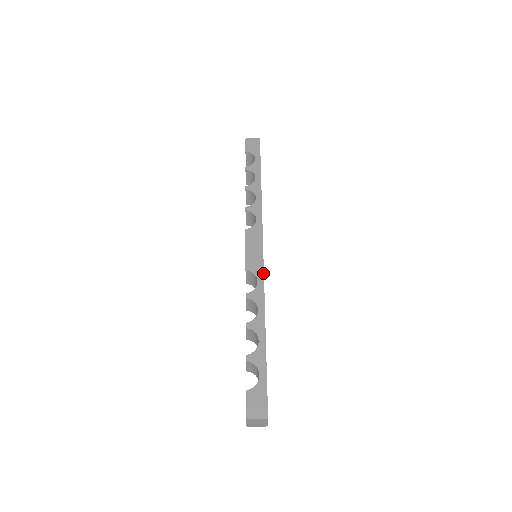
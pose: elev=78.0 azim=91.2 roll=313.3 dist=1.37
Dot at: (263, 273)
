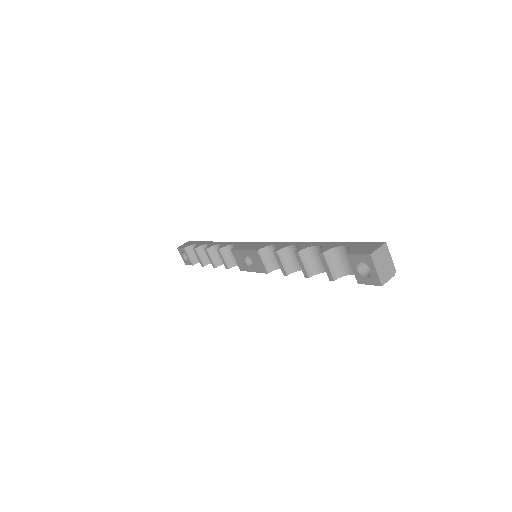
Dot at: (272, 242)
